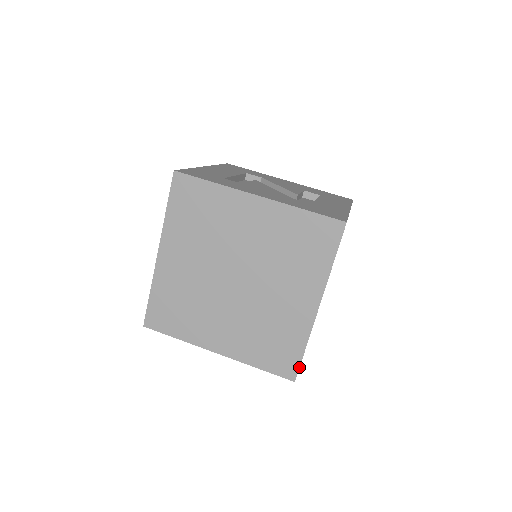
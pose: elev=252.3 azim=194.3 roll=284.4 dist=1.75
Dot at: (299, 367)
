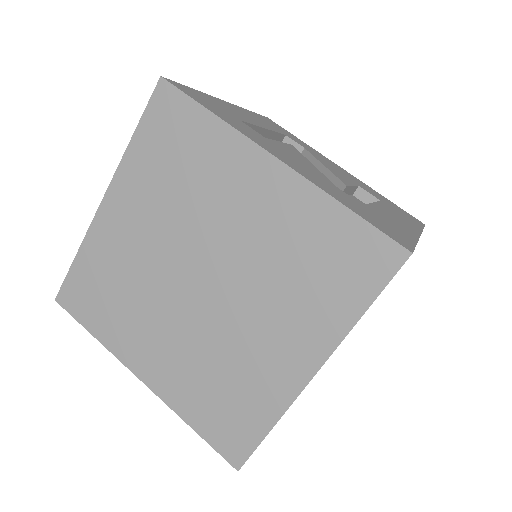
Dot at: (252, 453)
